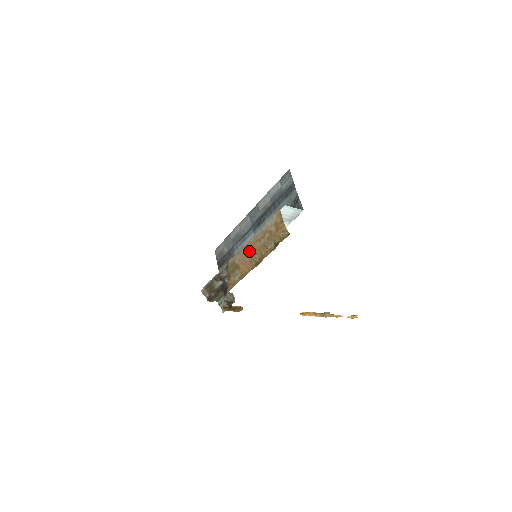
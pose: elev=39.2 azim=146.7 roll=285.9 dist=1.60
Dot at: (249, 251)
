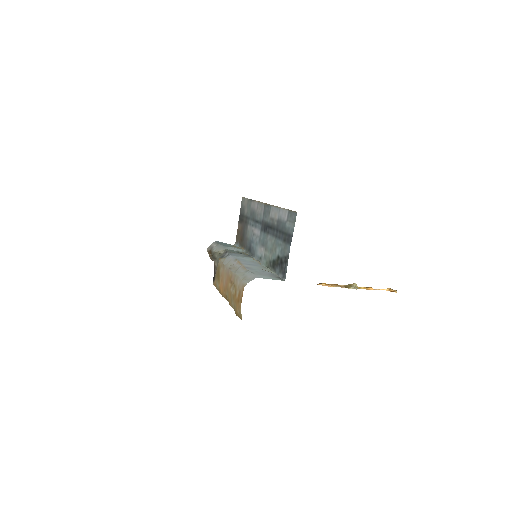
Dot at: (226, 279)
